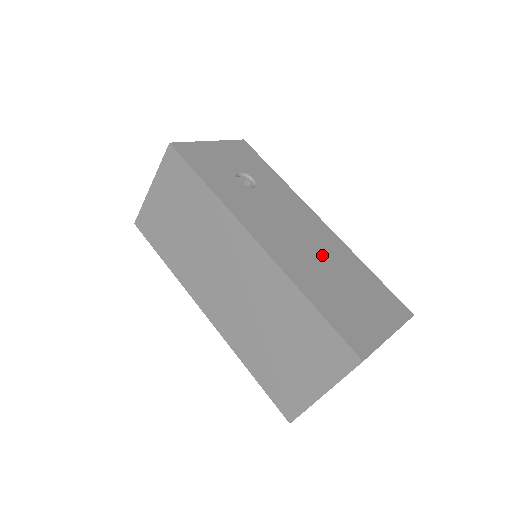
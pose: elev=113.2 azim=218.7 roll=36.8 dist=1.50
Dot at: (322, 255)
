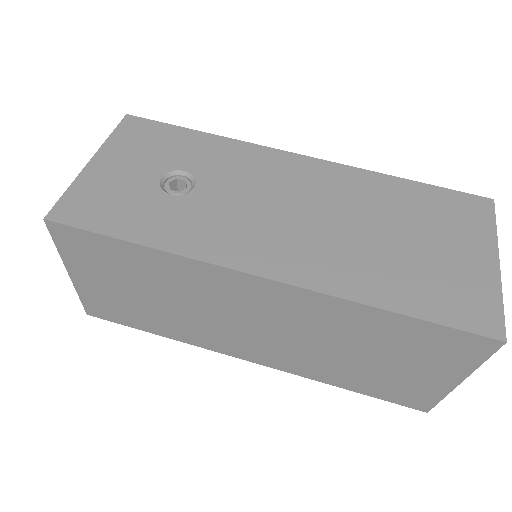
Dot at: (344, 214)
